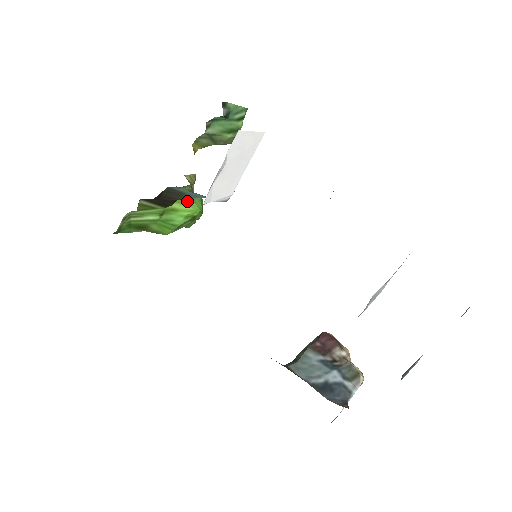
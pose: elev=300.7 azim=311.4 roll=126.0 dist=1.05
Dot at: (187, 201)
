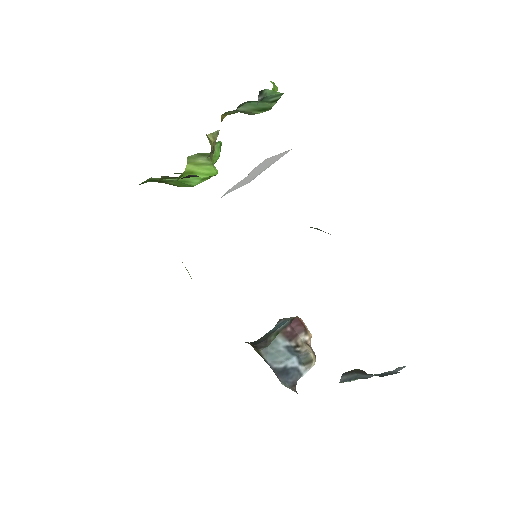
Dot at: (206, 164)
